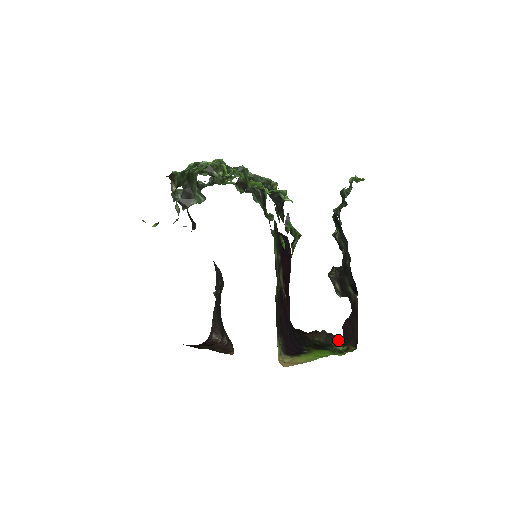
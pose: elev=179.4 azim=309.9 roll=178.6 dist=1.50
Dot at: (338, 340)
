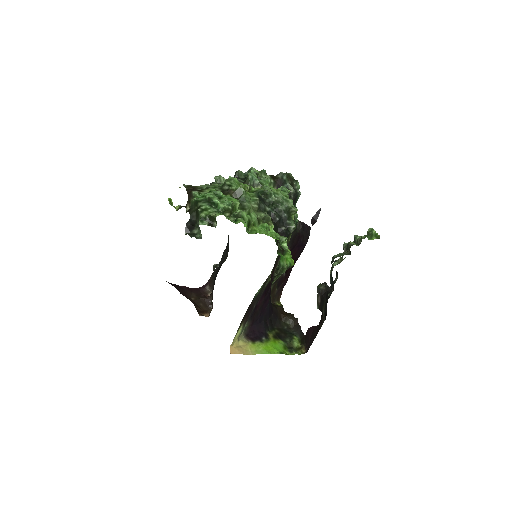
Dot at: (301, 335)
